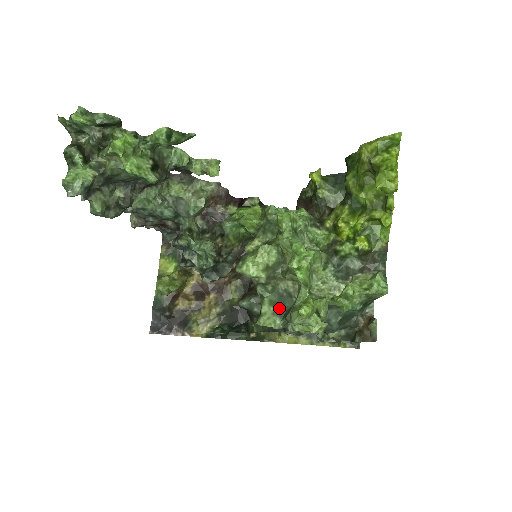
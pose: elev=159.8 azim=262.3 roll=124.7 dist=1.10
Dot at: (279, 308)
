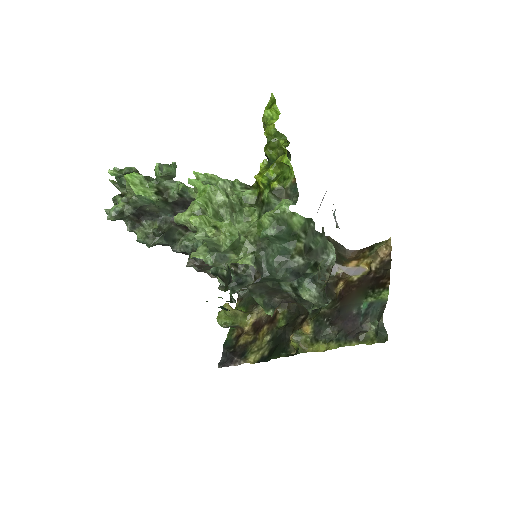
Dot at: occluded
